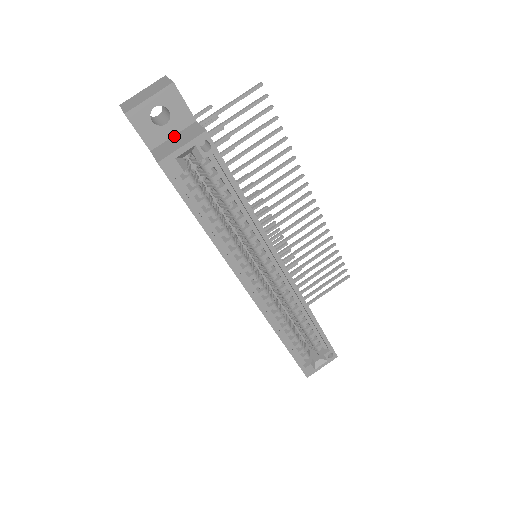
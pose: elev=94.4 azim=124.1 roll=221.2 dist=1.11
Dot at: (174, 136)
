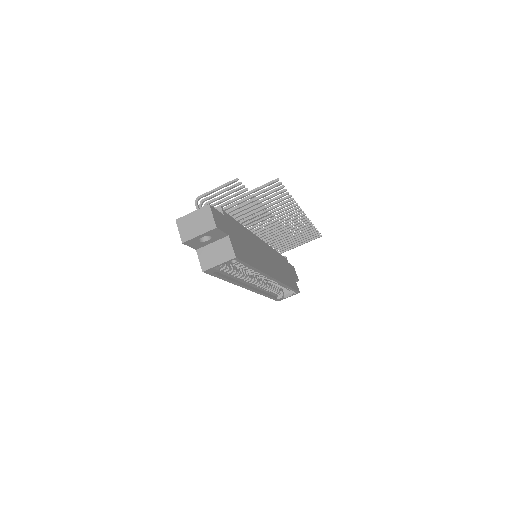
Dot at: (213, 244)
